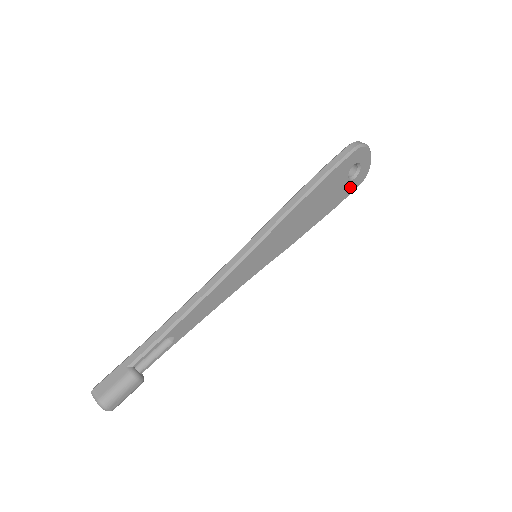
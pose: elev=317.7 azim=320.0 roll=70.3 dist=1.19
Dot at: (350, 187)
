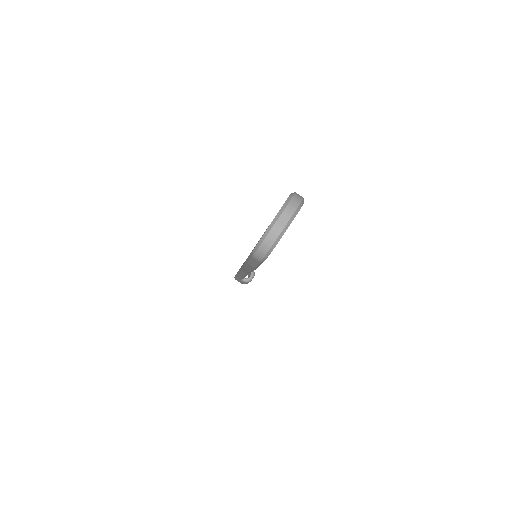
Dot at: occluded
